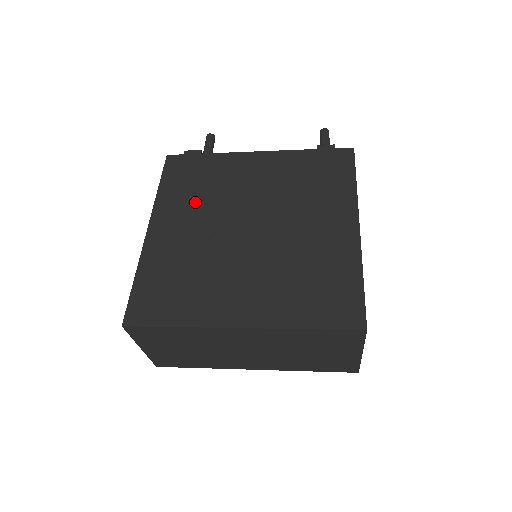
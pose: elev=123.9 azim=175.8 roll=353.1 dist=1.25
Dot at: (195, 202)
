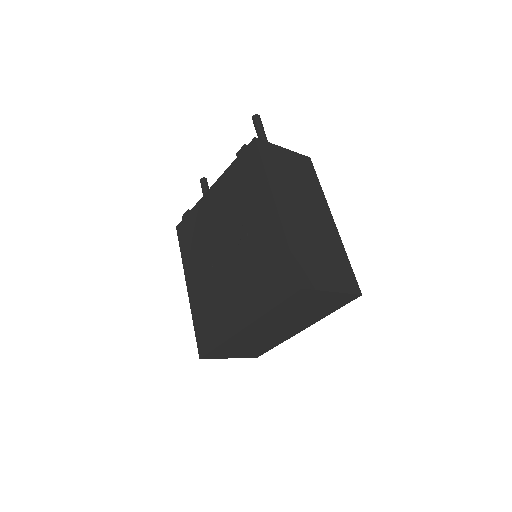
Dot at: (198, 252)
